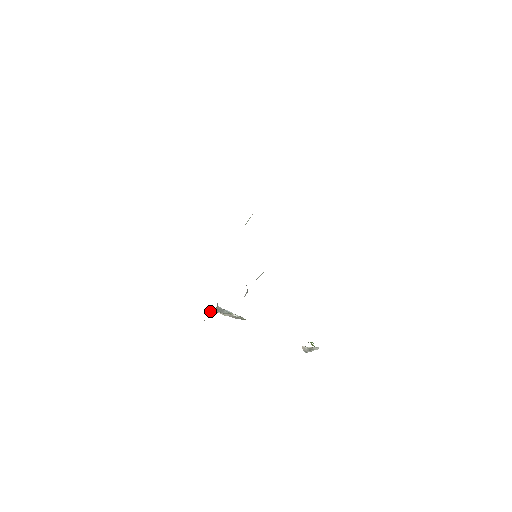
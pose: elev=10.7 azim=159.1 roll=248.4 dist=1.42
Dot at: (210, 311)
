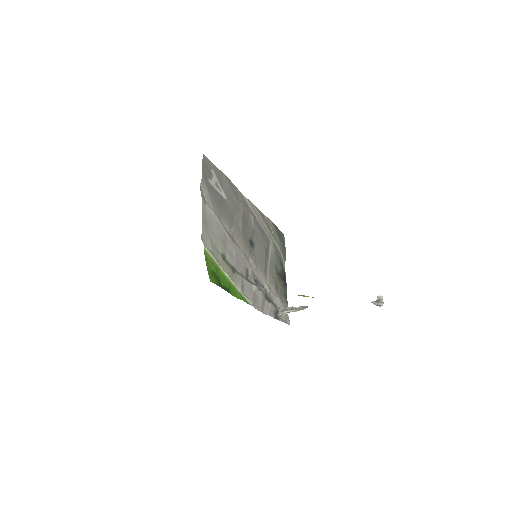
Dot at: (284, 314)
